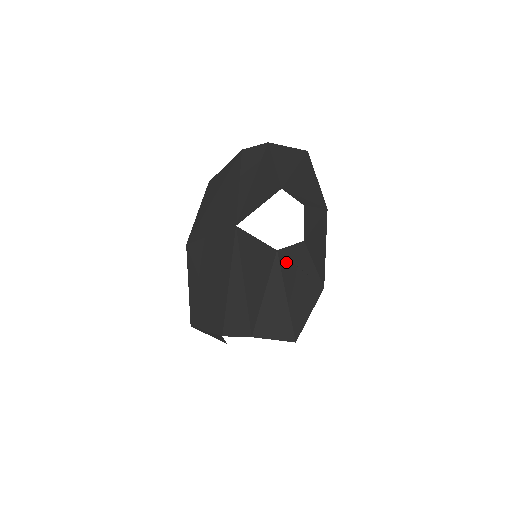
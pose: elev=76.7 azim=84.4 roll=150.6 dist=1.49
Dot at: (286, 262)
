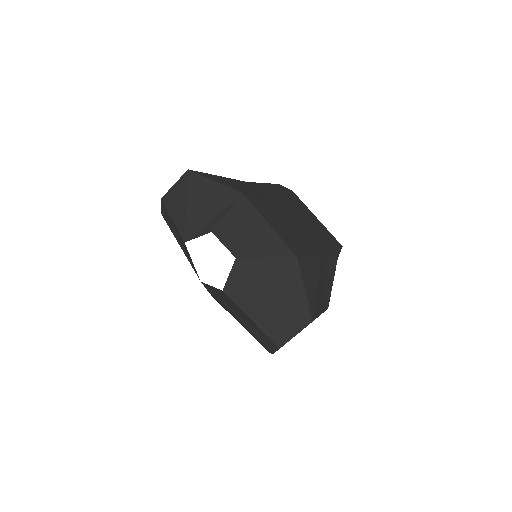
Dot at: (240, 287)
